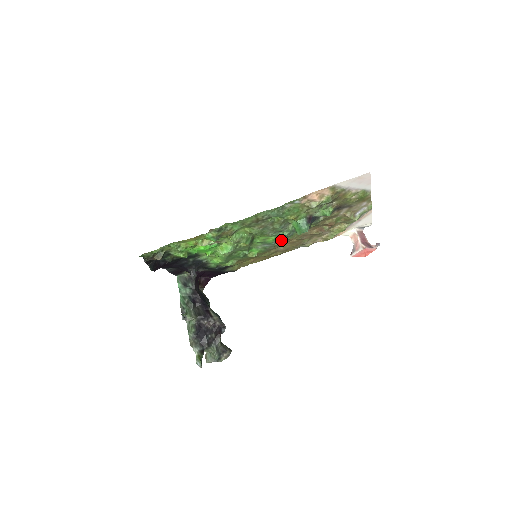
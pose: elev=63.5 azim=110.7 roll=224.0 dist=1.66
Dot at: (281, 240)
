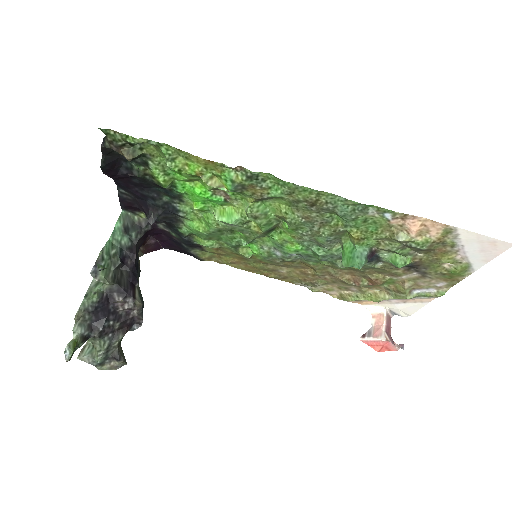
Dot at: (298, 259)
